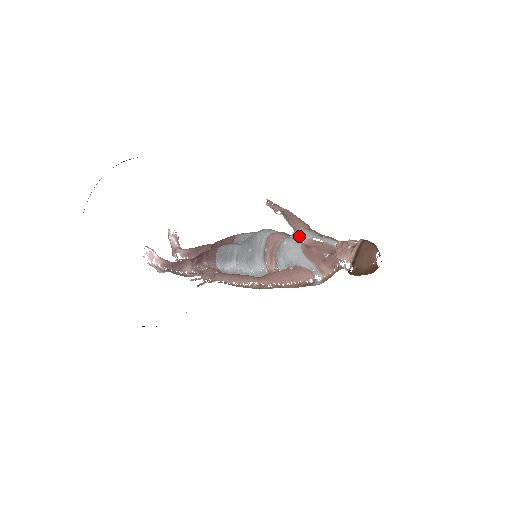
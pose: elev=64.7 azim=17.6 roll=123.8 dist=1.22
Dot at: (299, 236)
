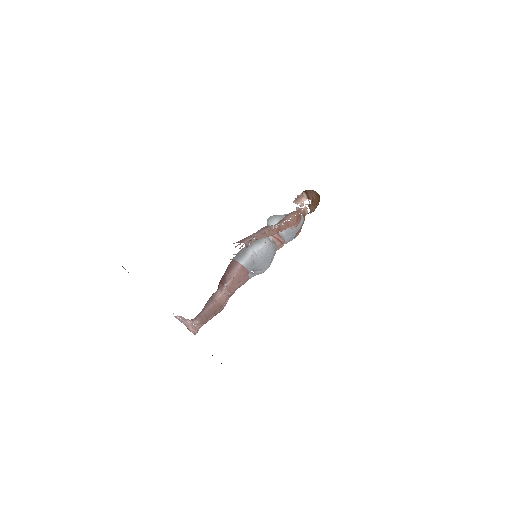
Dot at: occluded
